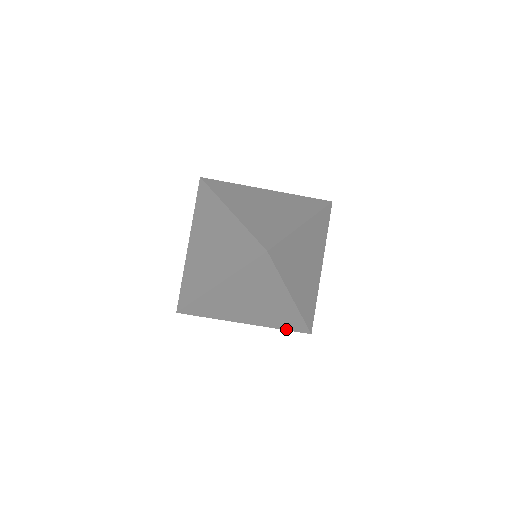
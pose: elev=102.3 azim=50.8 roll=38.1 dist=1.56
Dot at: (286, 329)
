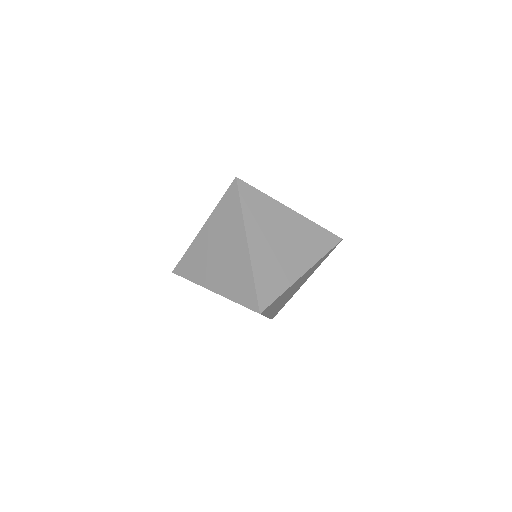
Dot at: occluded
